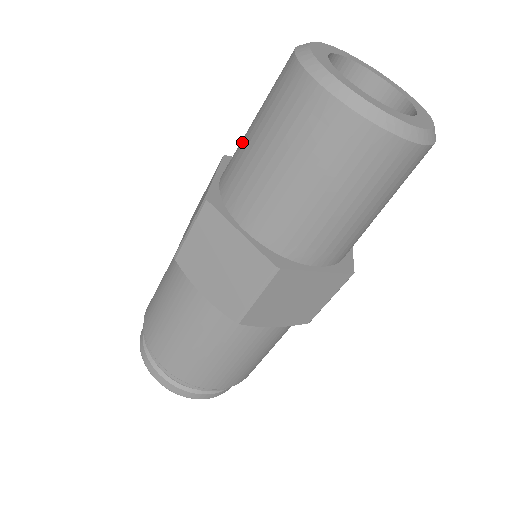
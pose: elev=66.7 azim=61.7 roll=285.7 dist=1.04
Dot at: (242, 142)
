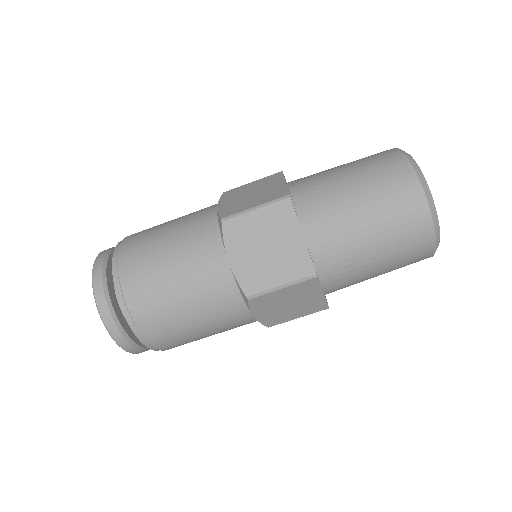
Dot at: occluded
